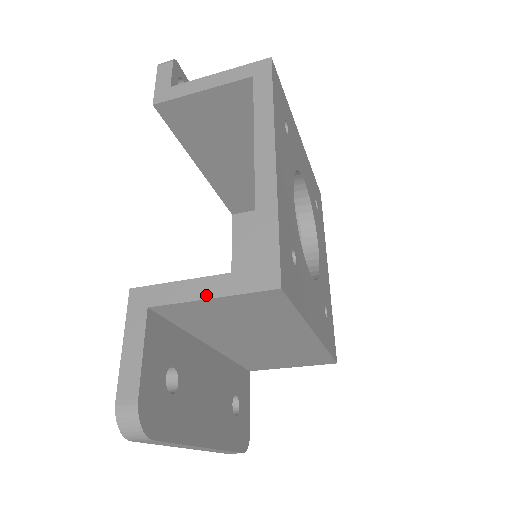
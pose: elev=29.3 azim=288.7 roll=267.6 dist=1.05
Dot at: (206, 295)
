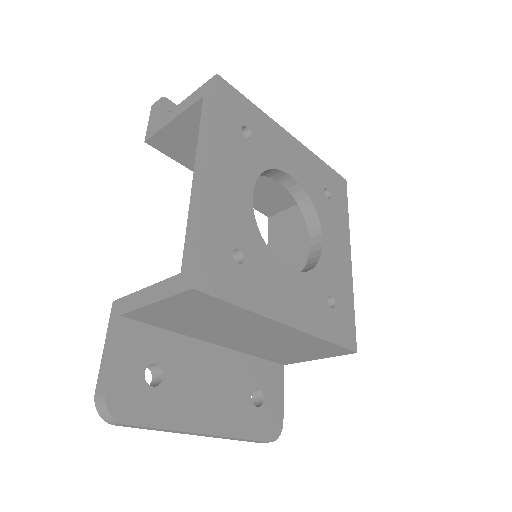
Dot at: (150, 301)
